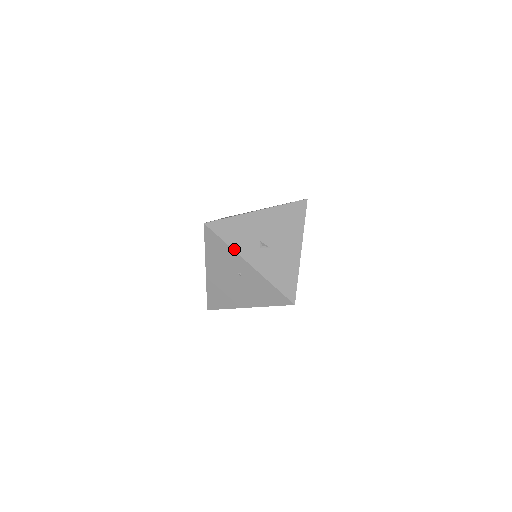
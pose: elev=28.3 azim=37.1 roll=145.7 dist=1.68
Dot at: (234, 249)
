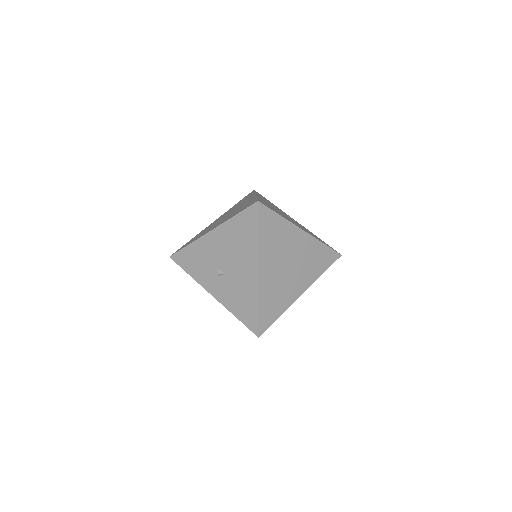
Dot at: (196, 280)
